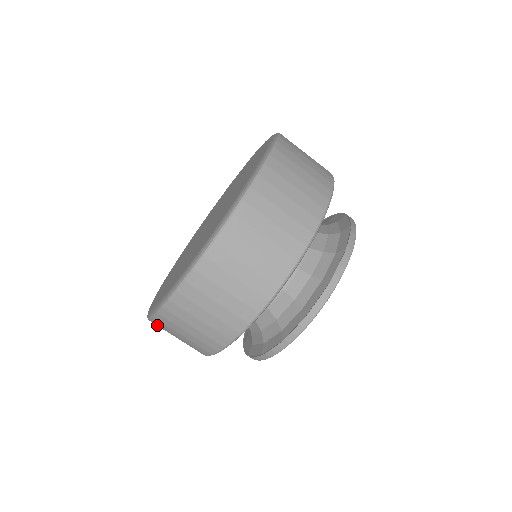
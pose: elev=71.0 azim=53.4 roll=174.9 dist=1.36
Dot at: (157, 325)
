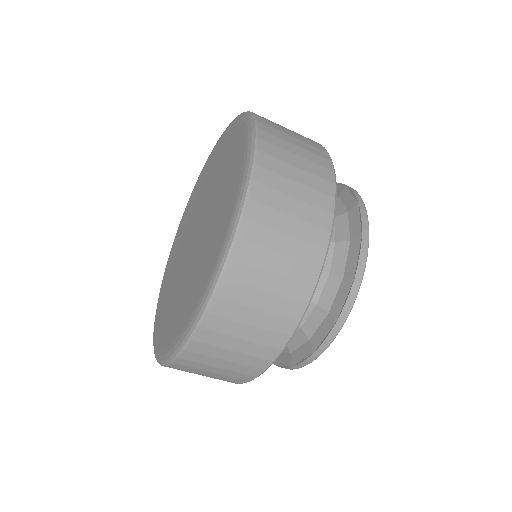
Dot at: (184, 365)
